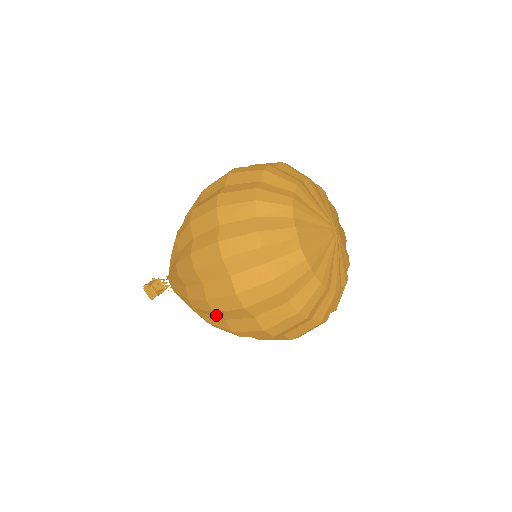
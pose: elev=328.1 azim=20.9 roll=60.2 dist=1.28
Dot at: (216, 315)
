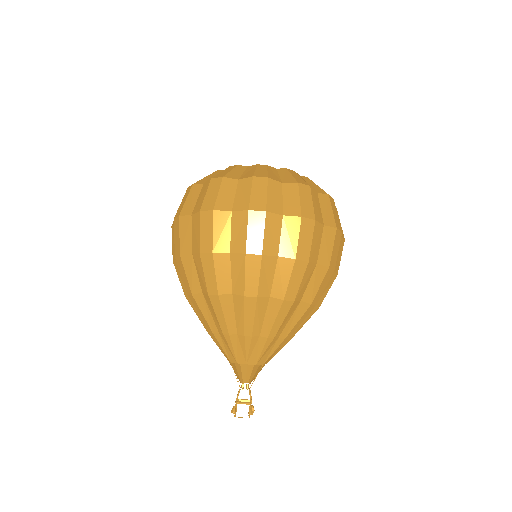
Dot at: (269, 263)
